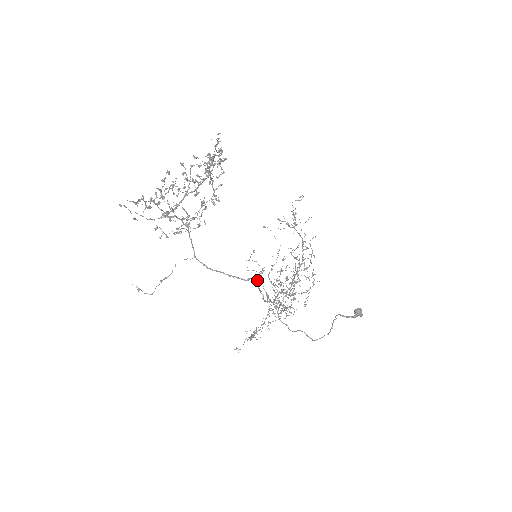
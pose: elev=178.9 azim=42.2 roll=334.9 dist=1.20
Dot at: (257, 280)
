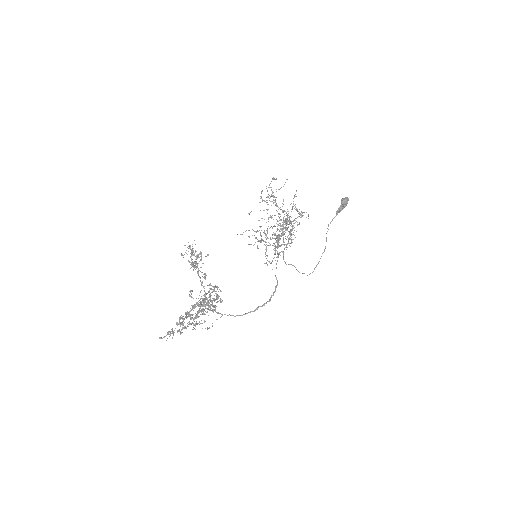
Dot at: occluded
